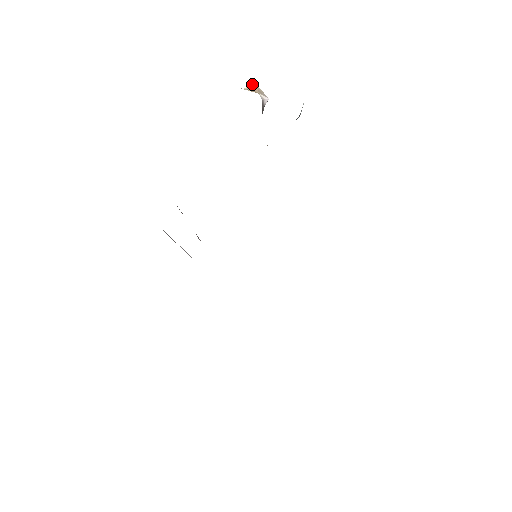
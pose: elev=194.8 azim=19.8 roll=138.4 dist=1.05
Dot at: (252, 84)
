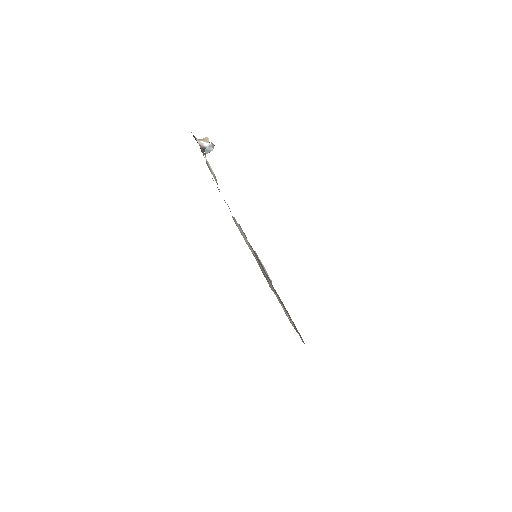
Dot at: (206, 137)
